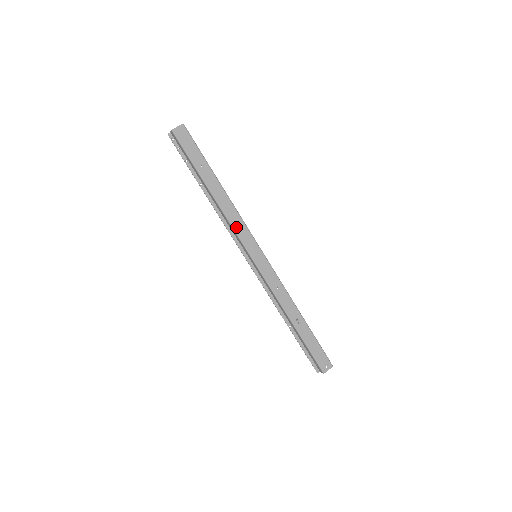
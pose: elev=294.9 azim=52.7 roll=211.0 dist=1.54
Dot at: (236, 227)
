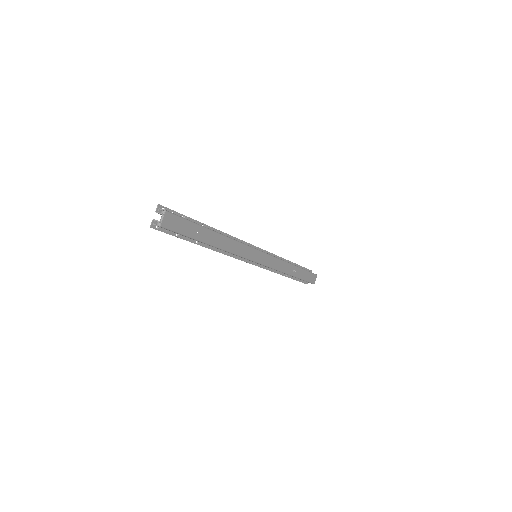
Dot at: (240, 253)
